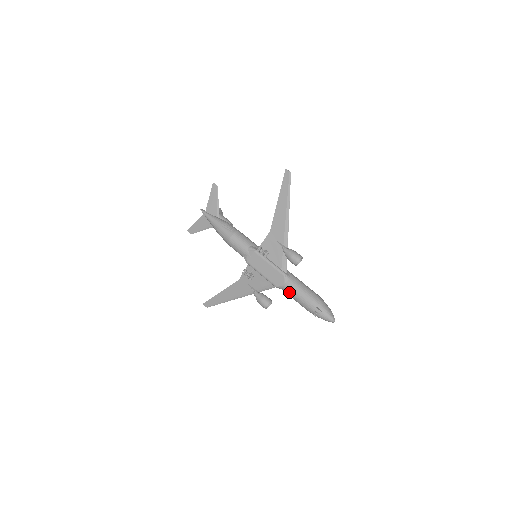
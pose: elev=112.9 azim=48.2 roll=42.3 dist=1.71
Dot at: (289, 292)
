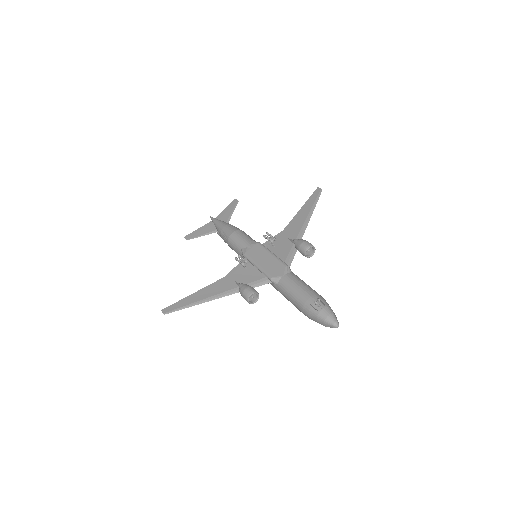
Dot at: (286, 284)
